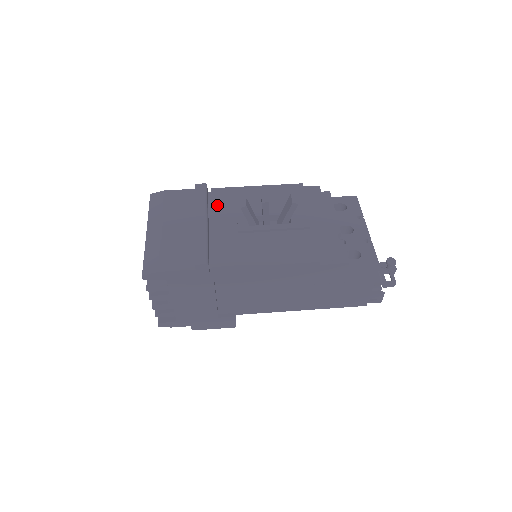
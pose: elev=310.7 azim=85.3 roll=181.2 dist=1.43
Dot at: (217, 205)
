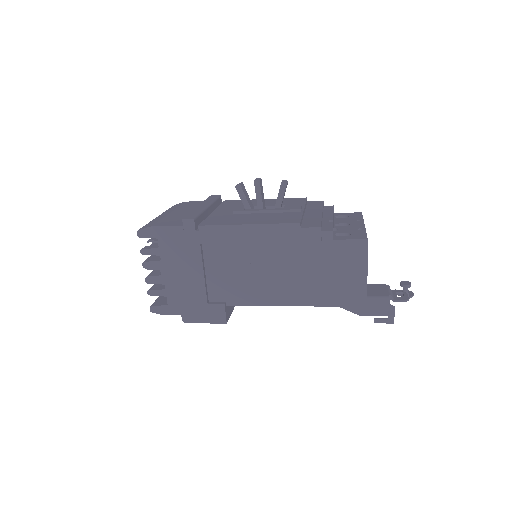
Dot at: (224, 205)
